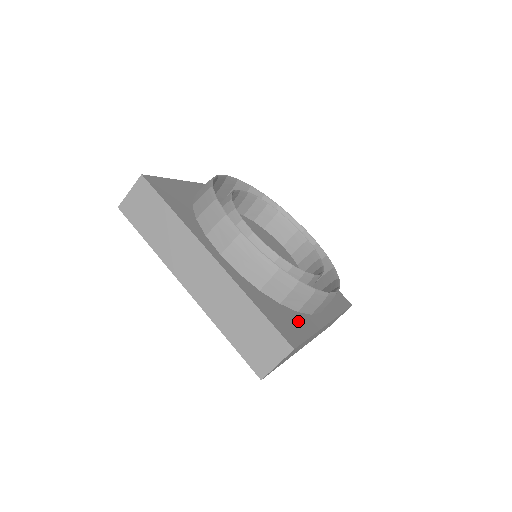
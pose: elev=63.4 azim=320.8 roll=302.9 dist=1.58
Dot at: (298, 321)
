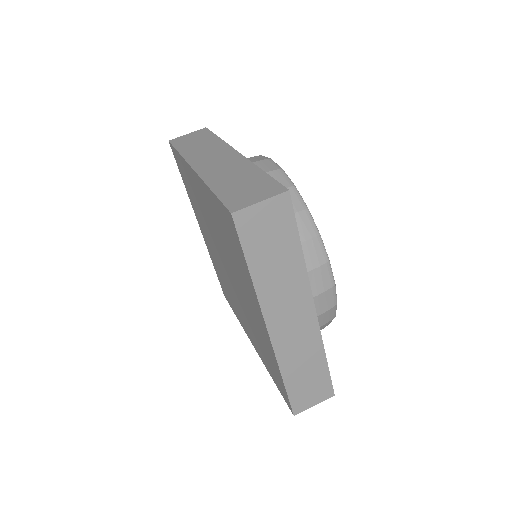
Dot at: occluded
